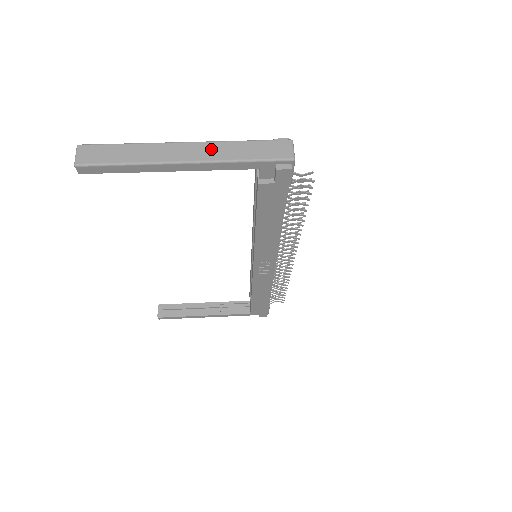
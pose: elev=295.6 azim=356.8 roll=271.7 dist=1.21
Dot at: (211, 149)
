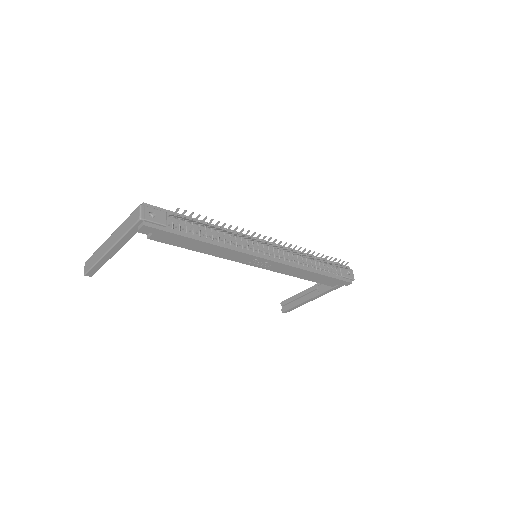
Dot at: (116, 235)
